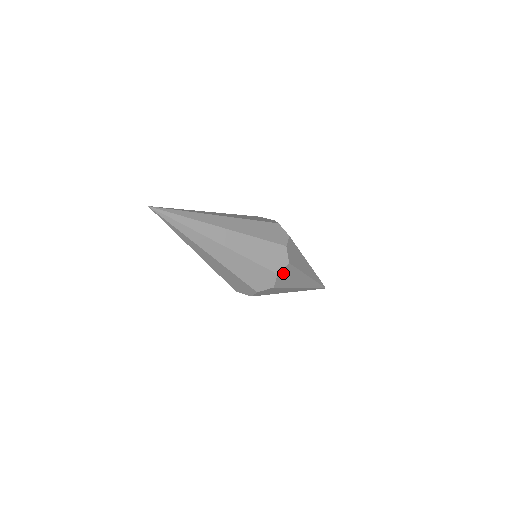
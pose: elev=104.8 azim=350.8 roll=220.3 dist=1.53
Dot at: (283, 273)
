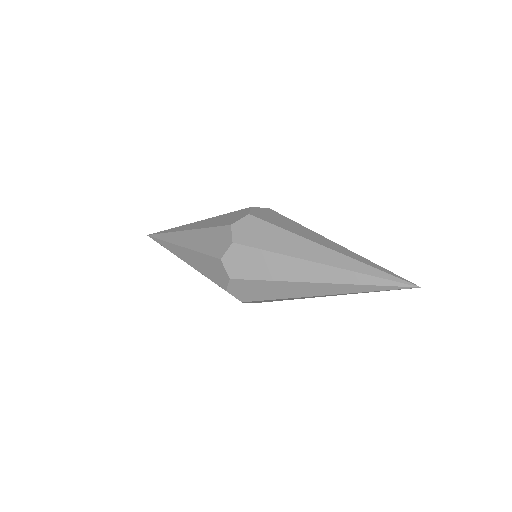
Dot at: (244, 226)
